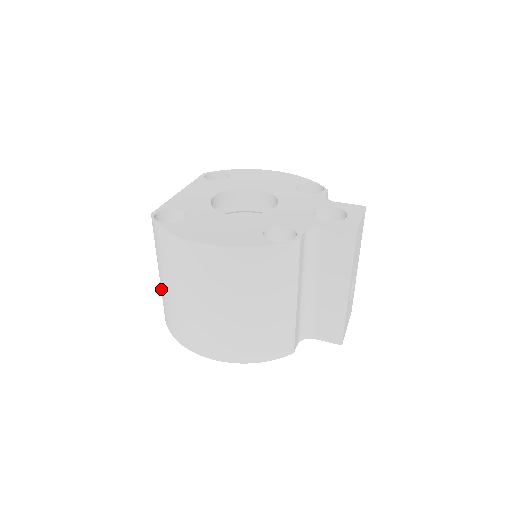
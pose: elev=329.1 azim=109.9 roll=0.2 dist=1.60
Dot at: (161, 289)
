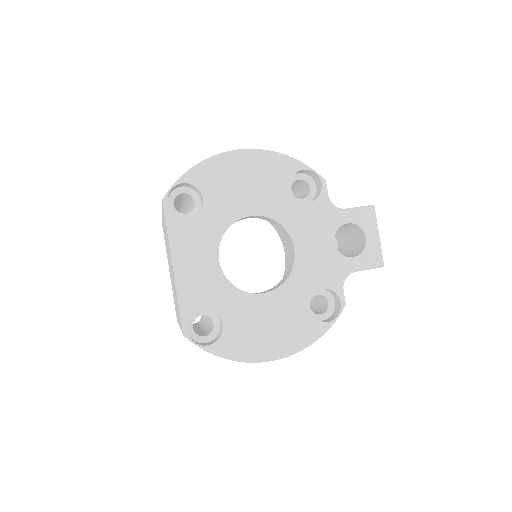
Dot at: occluded
